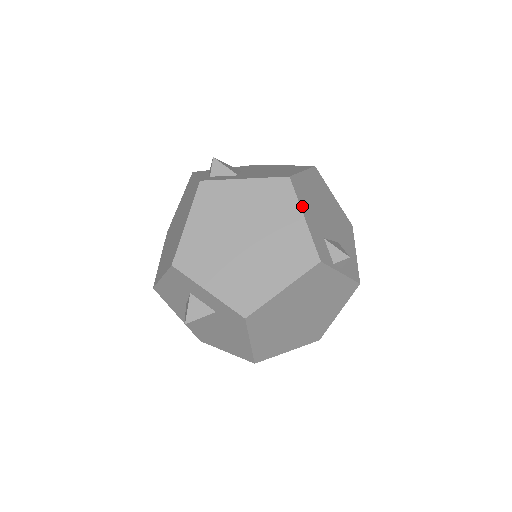
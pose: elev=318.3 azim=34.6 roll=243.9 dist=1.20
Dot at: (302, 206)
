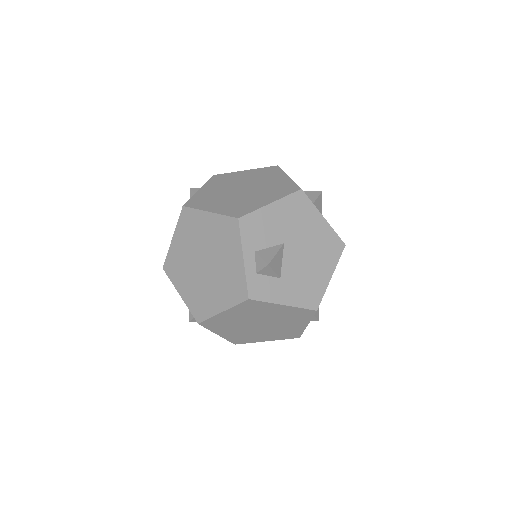
Dot at: occluded
